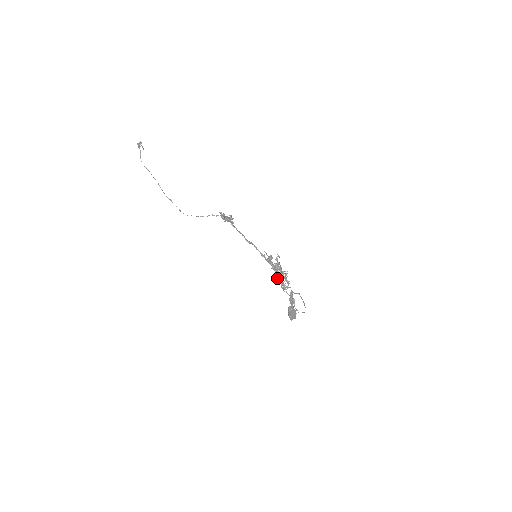
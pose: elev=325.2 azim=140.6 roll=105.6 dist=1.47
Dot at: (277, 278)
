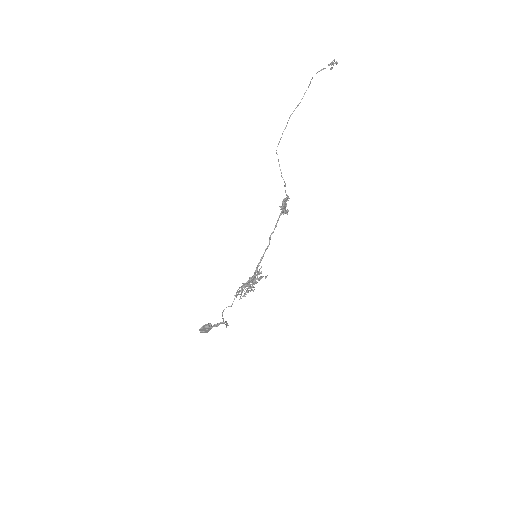
Dot at: (245, 283)
